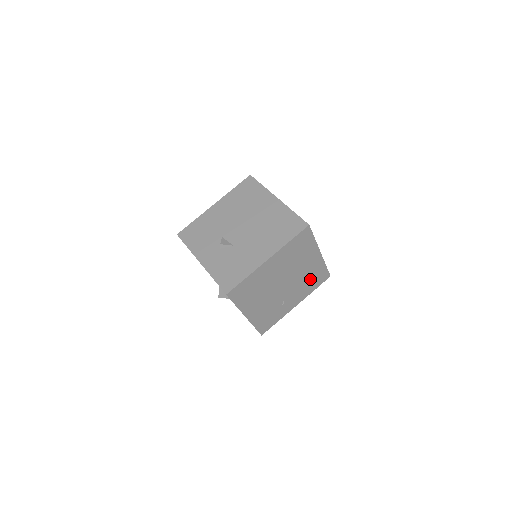
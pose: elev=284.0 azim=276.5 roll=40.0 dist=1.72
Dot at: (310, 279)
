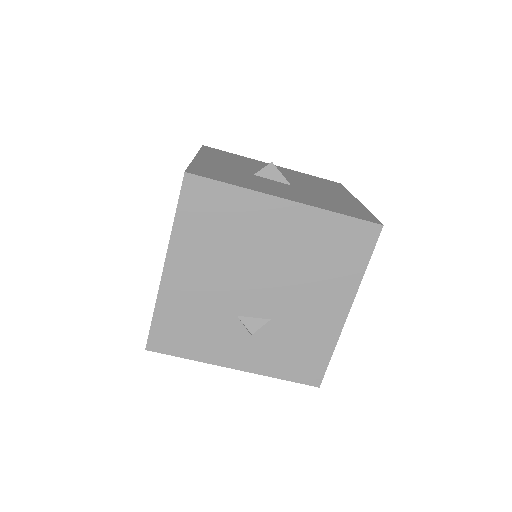
Dot at: occluded
